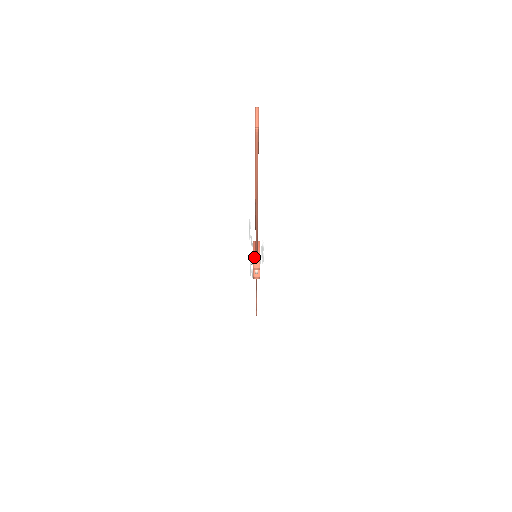
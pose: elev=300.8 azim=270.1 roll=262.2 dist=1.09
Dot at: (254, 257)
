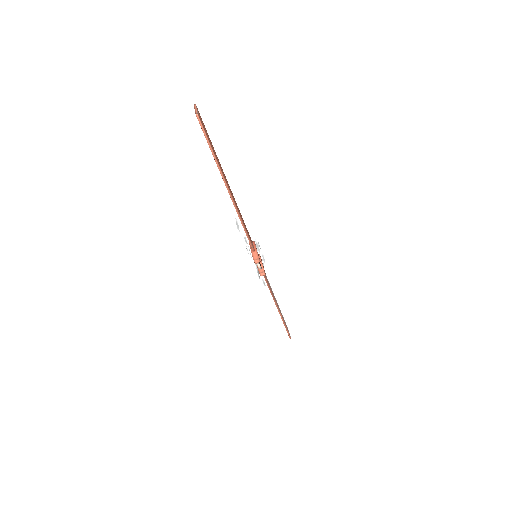
Dot at: (252, 253)
